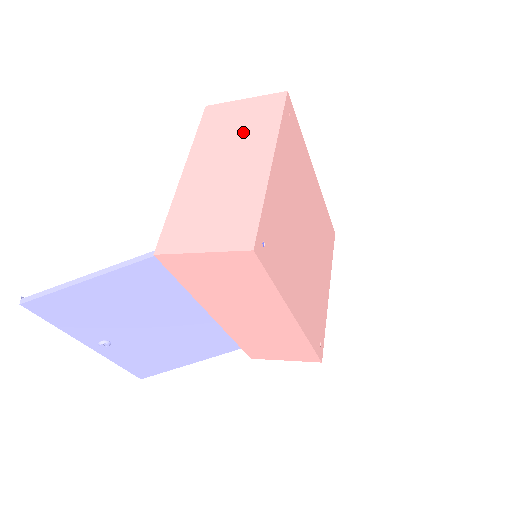
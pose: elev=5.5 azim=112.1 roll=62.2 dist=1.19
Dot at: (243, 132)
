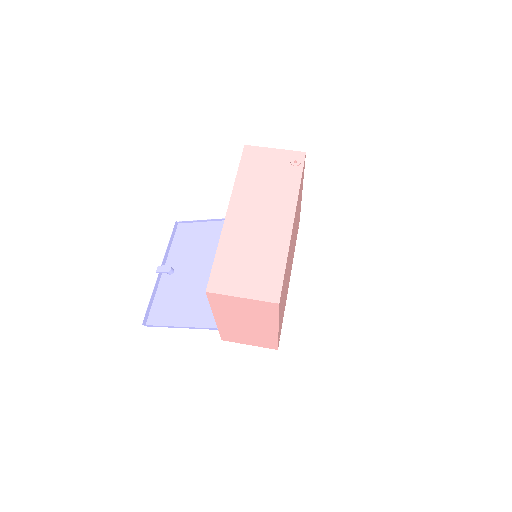
Dot at: (251, 315)
